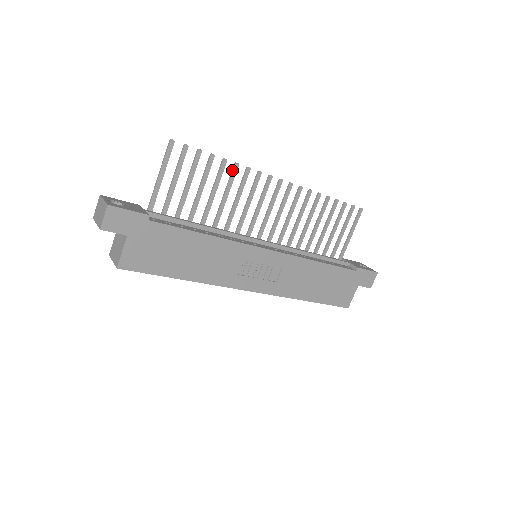
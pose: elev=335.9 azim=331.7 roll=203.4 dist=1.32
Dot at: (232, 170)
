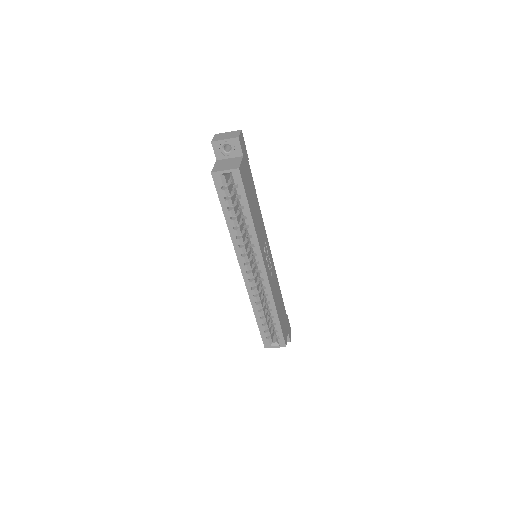
Dot at: occluded
